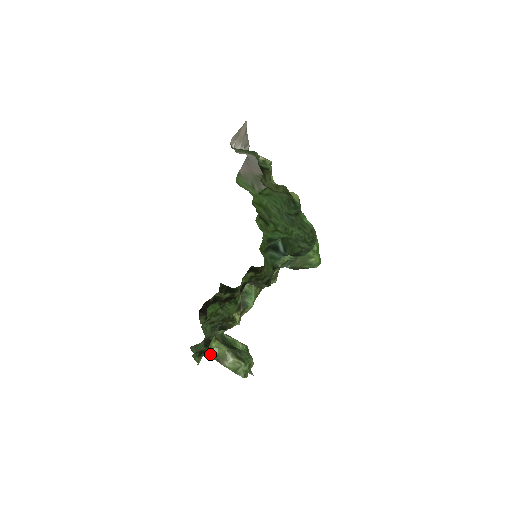
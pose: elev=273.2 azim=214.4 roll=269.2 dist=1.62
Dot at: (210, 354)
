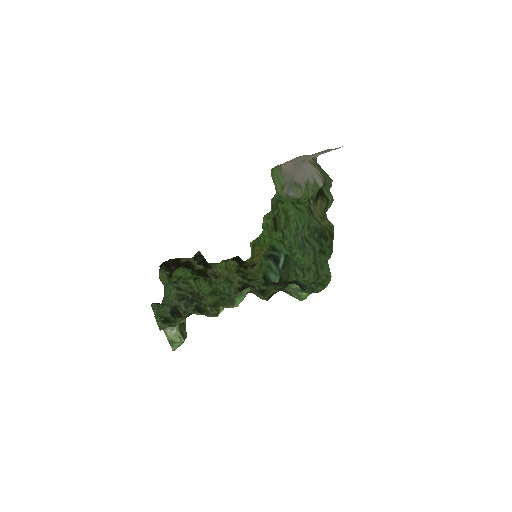
Dot at: occluded
